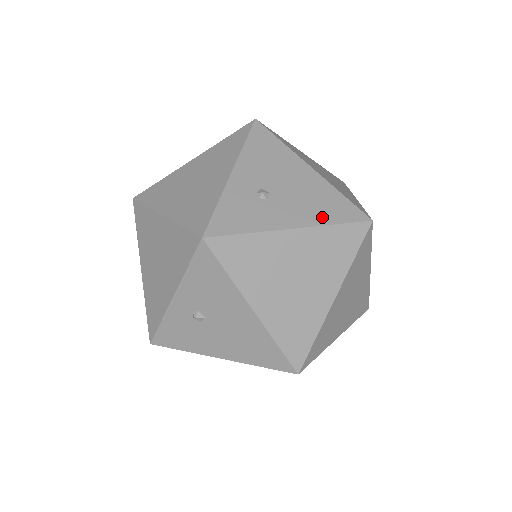
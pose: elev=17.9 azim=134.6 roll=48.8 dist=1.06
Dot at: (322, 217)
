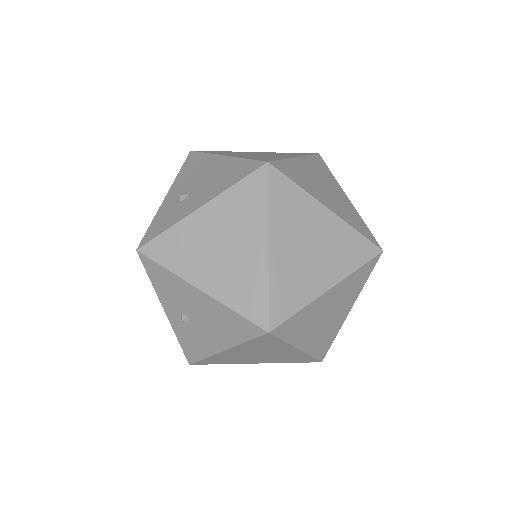
Dot at: (225, 185)
